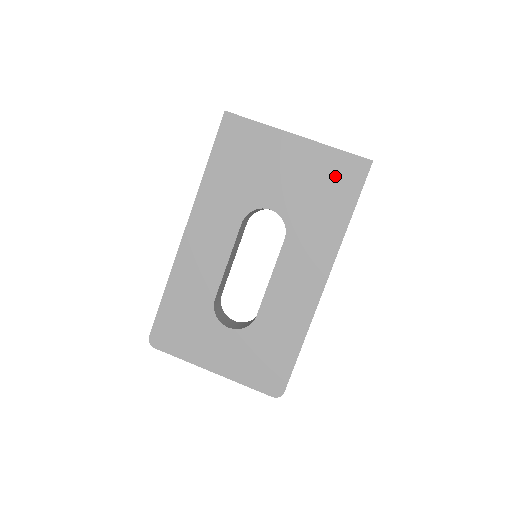
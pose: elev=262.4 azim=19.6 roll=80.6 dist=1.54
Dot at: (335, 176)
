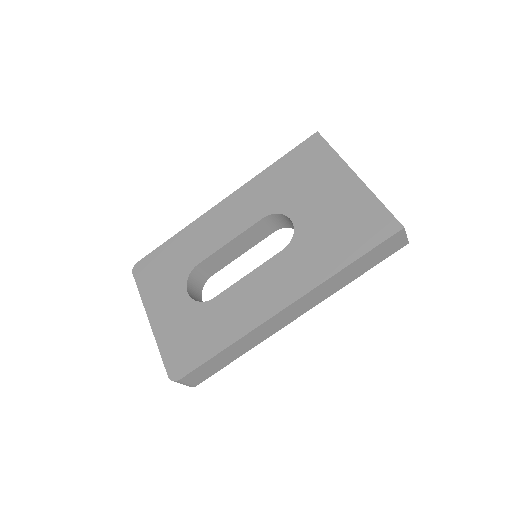
Dot at: (362, 222)
